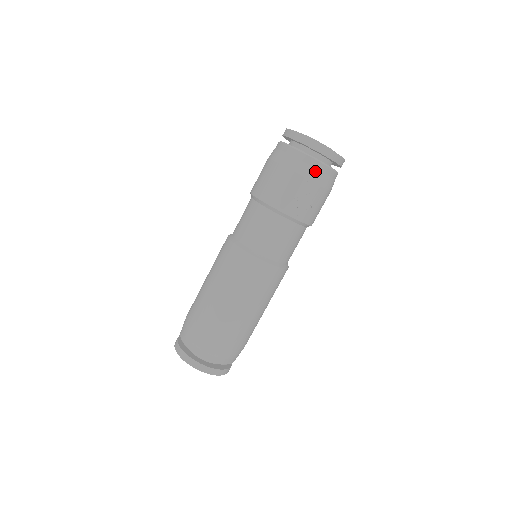
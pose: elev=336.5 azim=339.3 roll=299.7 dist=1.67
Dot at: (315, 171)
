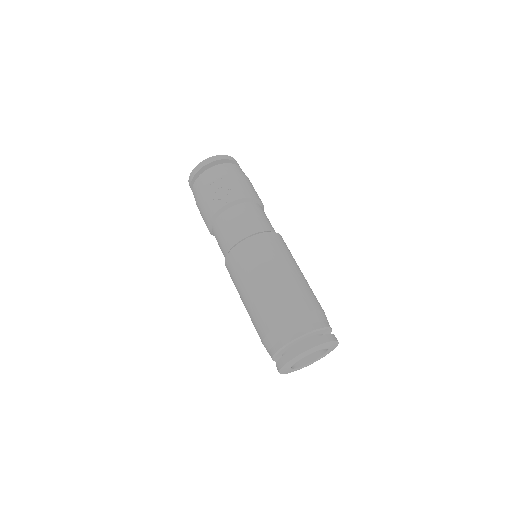
Dot at: (207, 177)
